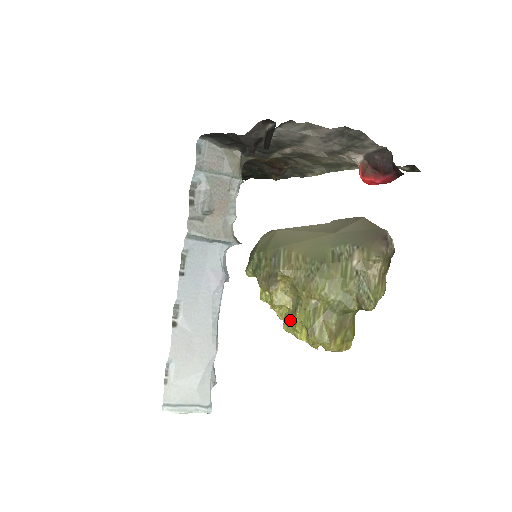
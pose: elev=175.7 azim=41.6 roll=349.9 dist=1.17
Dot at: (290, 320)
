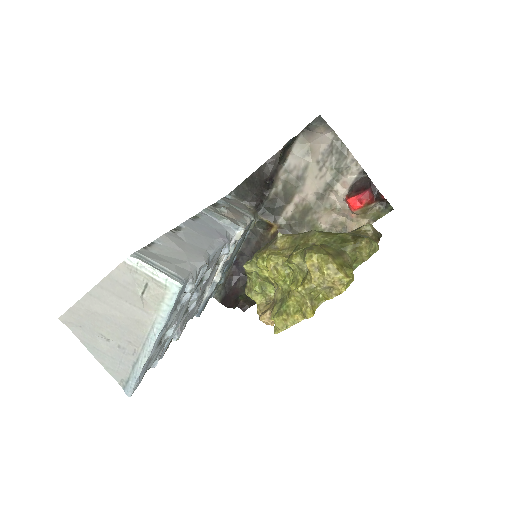
Dot at: (283, 302)
